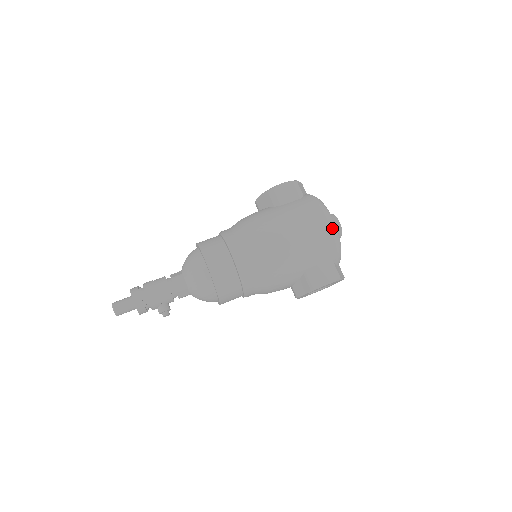
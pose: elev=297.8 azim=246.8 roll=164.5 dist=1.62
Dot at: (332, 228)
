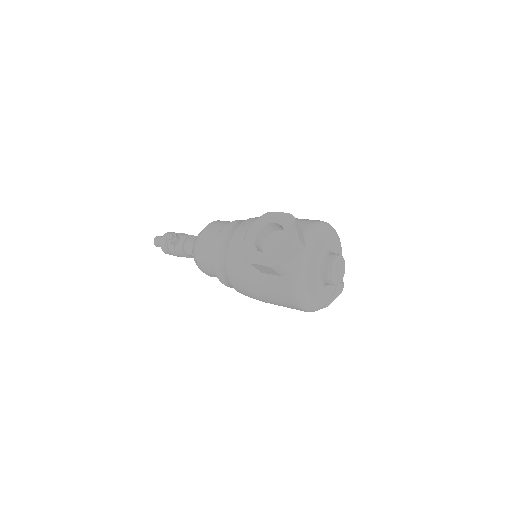
Dot at: (328, 223)
